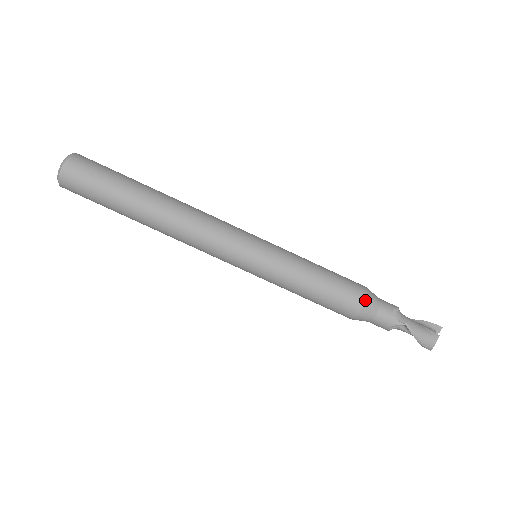
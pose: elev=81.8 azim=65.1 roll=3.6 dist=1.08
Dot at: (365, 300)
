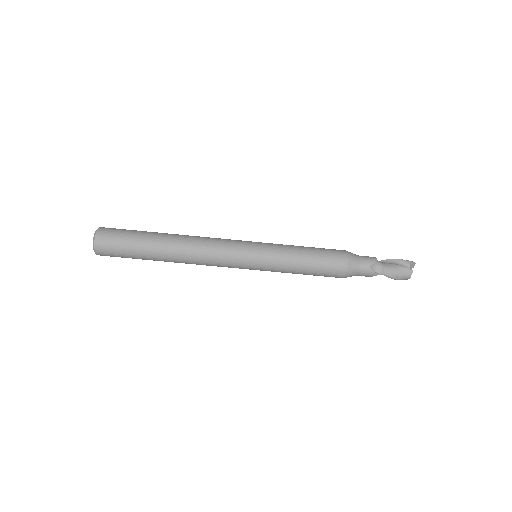
Dot at: (346, 269)
